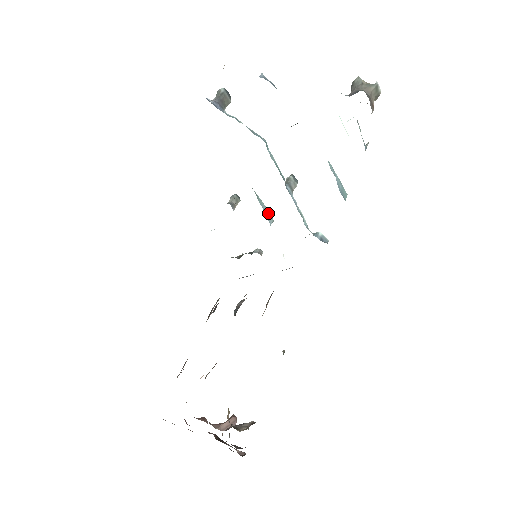
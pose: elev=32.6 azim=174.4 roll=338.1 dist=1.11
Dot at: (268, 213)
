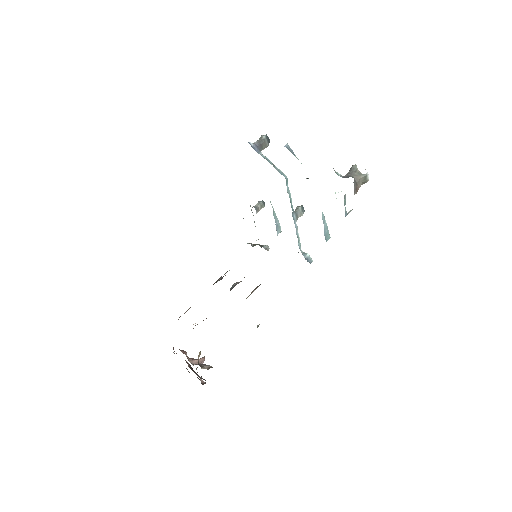
Dot at: (278, 225)
